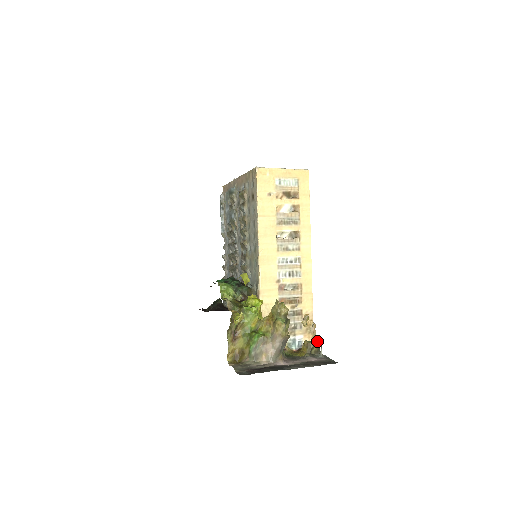
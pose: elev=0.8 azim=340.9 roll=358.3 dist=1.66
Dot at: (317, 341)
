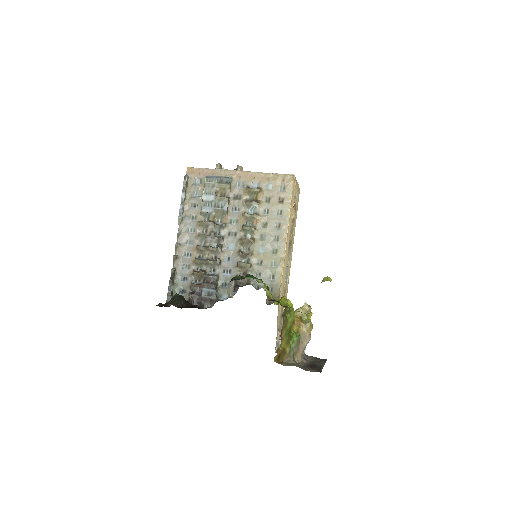
Dot at: occluded
